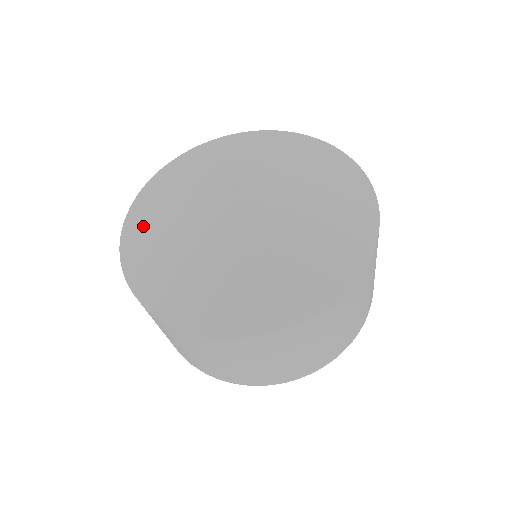
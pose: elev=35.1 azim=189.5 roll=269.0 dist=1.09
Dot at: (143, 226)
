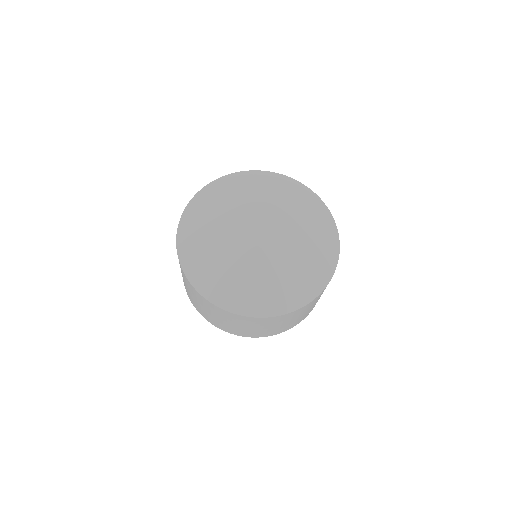
Dot at: (194, 248)
